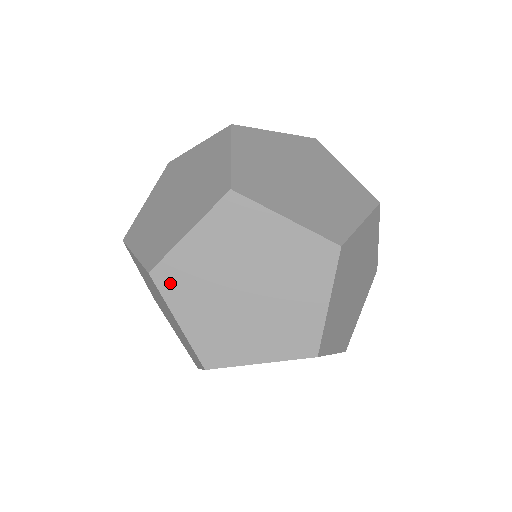
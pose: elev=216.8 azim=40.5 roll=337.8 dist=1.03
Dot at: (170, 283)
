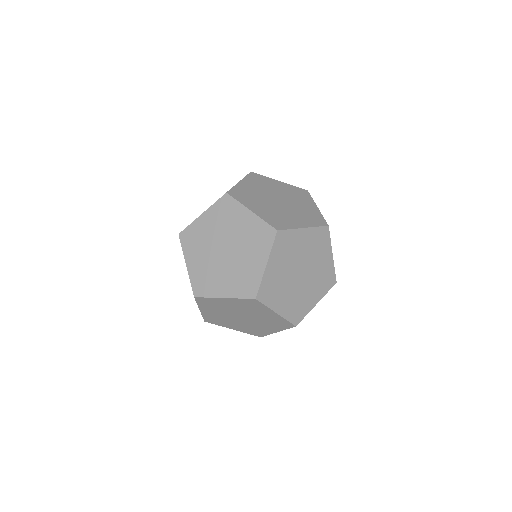
Dot at: (267, 296)
